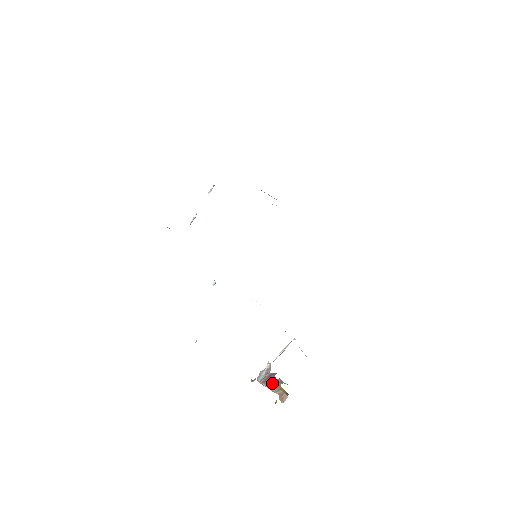
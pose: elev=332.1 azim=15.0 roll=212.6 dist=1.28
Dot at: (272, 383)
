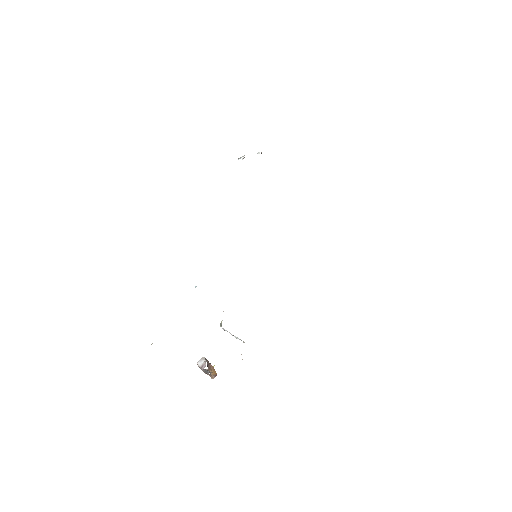
Dot at: (205, 370)
